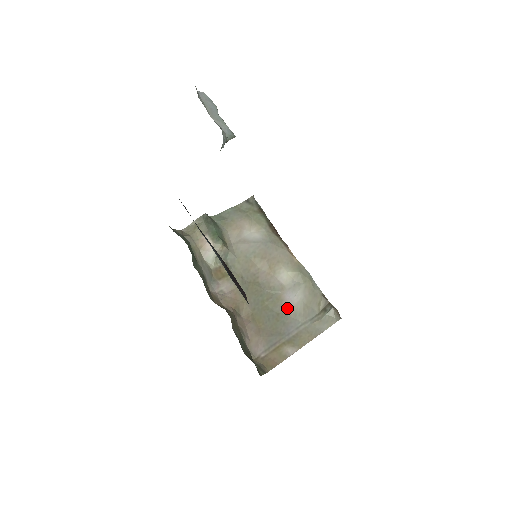
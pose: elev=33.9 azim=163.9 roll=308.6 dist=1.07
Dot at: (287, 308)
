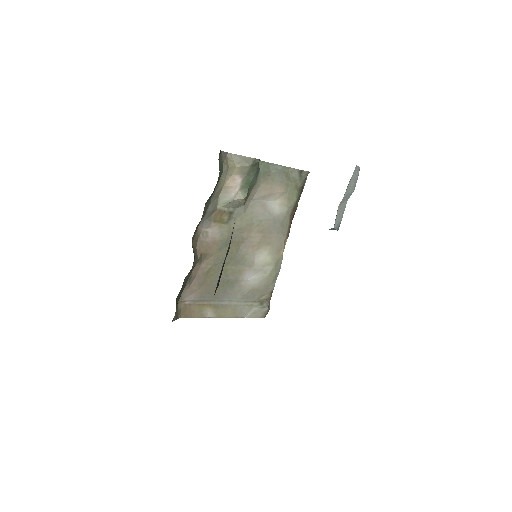
Dot at: (239, 282)
